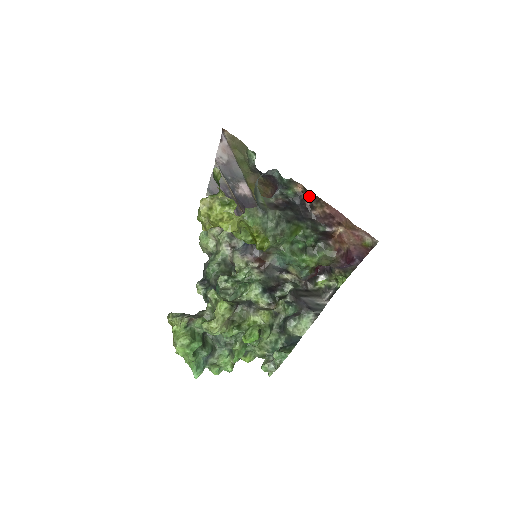
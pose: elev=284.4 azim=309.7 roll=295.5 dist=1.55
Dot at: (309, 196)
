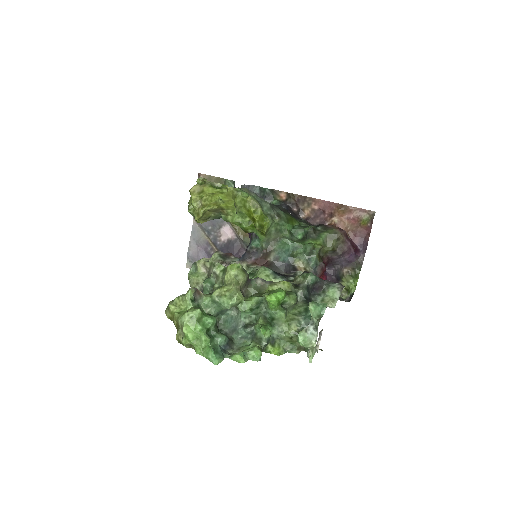
Dot at: (294, 200)
